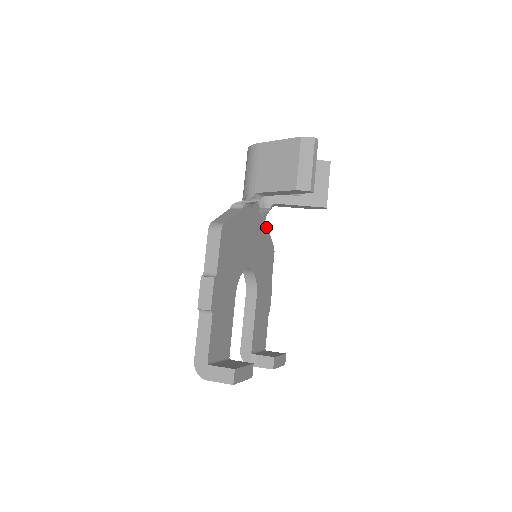
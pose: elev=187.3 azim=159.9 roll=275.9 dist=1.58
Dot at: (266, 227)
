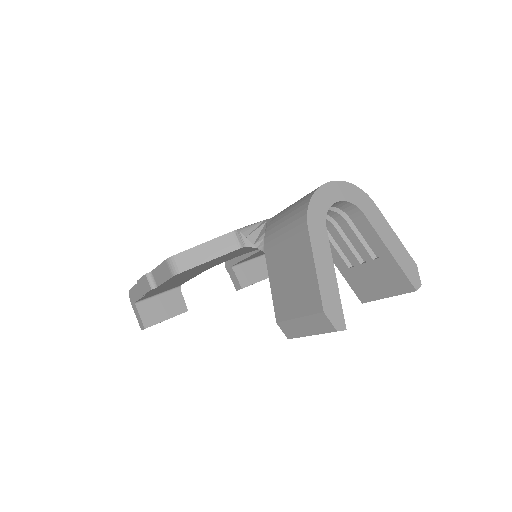
Dot at: occluded
